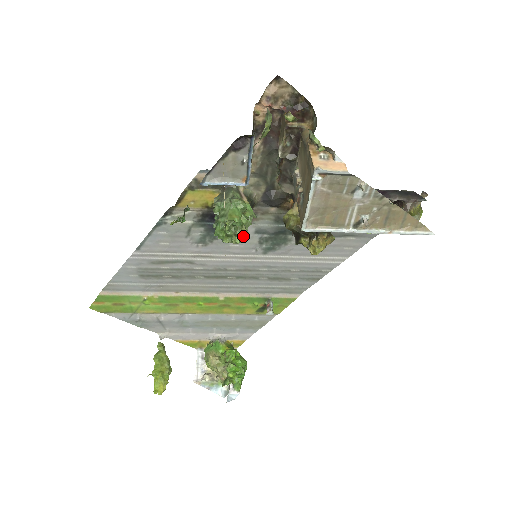
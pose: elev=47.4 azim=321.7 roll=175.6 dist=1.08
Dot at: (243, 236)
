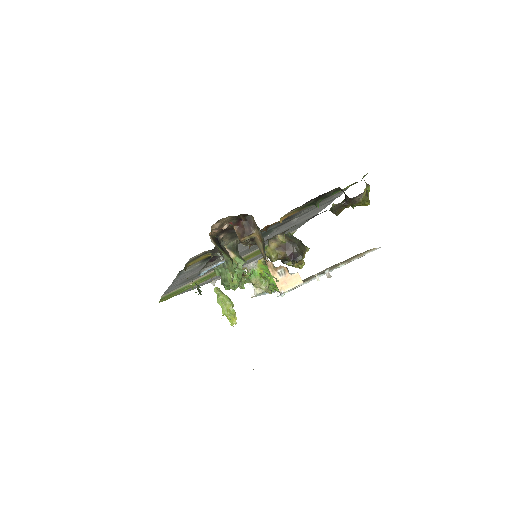
Dot at: (245, 282)
